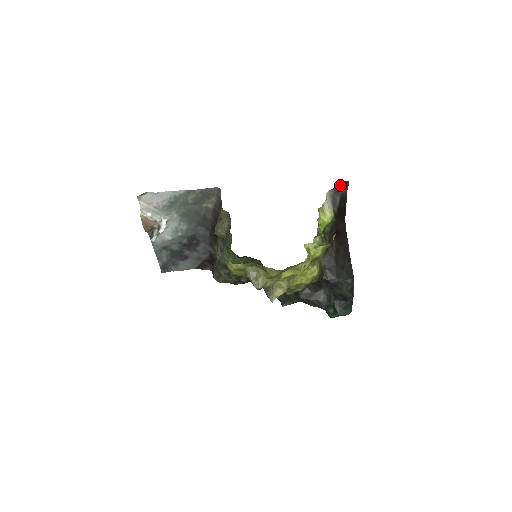
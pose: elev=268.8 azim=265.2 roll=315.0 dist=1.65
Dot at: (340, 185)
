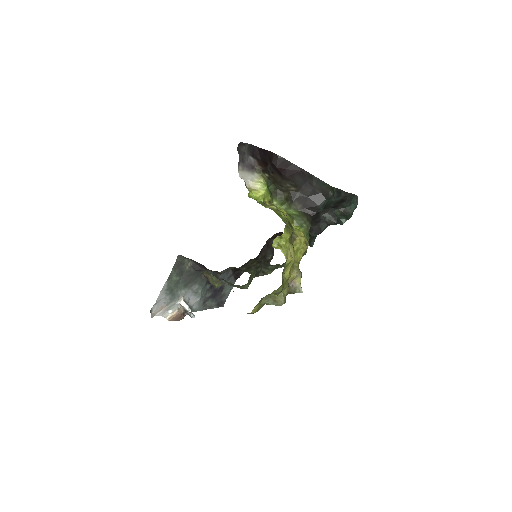
Dot at: (239, 152)
